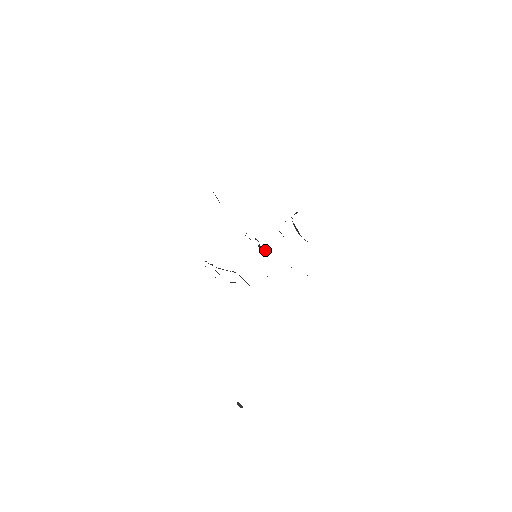
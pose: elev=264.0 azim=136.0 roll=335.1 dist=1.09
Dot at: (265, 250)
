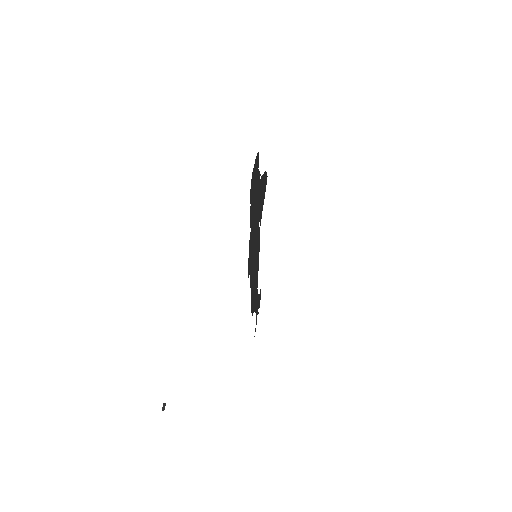
Dot at: (256, 243)
